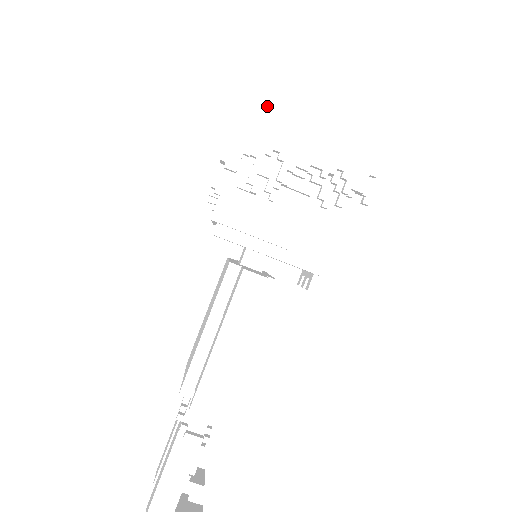
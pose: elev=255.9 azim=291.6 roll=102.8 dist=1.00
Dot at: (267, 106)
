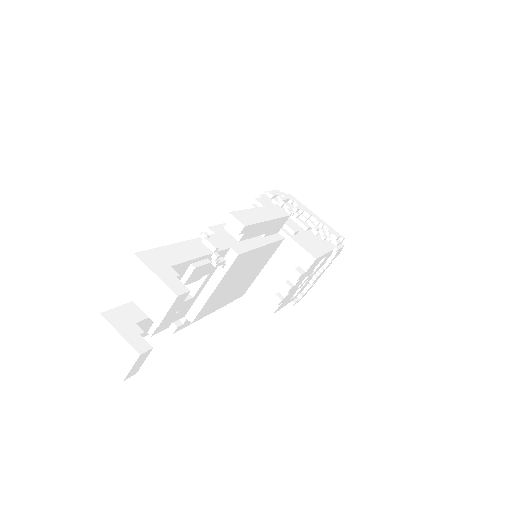
Dot at: occluded
